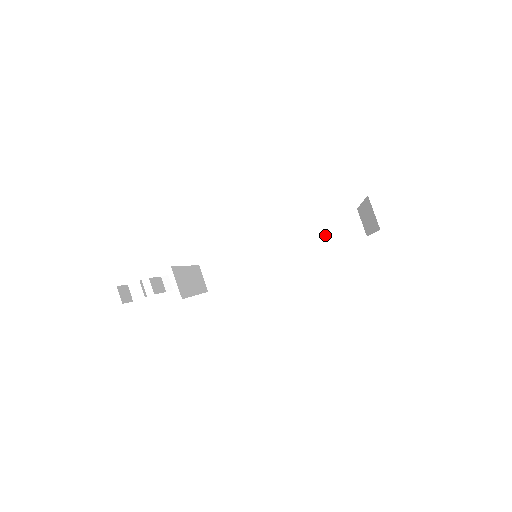
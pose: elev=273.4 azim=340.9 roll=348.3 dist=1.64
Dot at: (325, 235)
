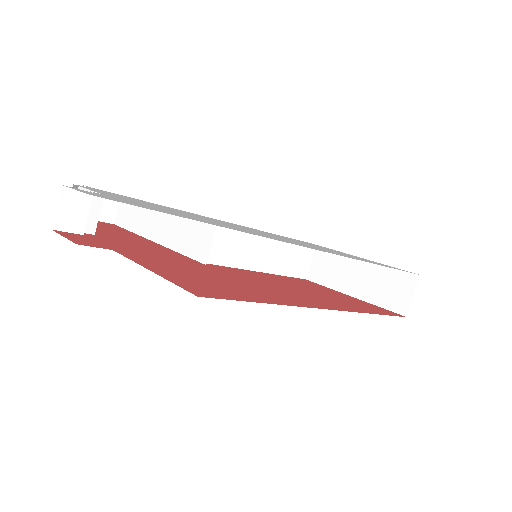
Dot at: (280, 255)
